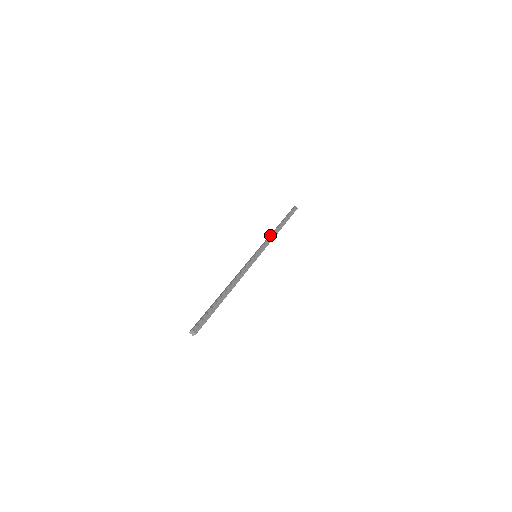
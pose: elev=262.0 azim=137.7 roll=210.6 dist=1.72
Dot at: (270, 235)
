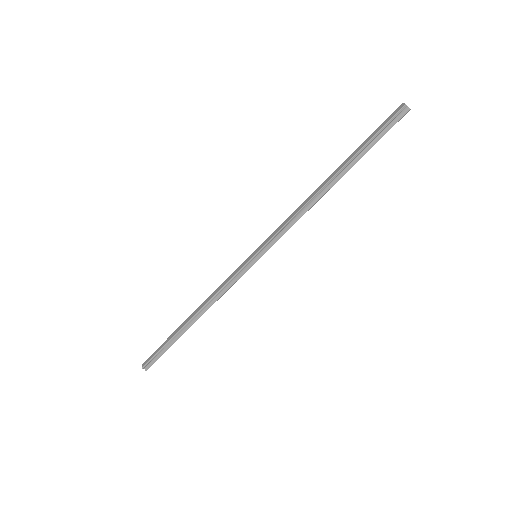
Dot at: (297, 211)
